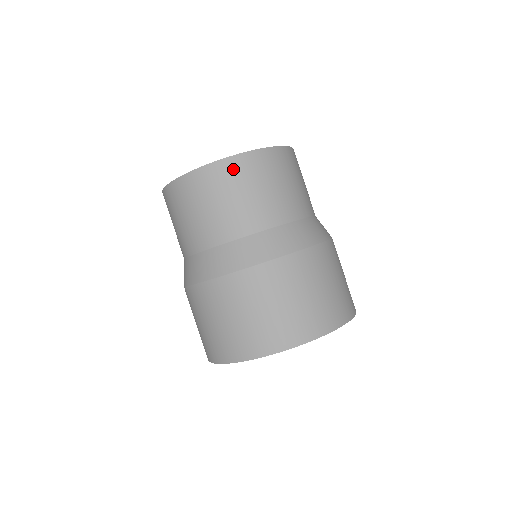
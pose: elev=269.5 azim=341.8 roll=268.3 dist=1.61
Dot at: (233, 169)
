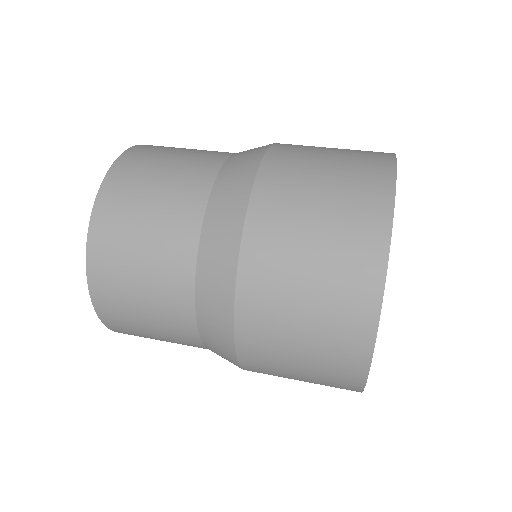
Dot at: (115, 192)
